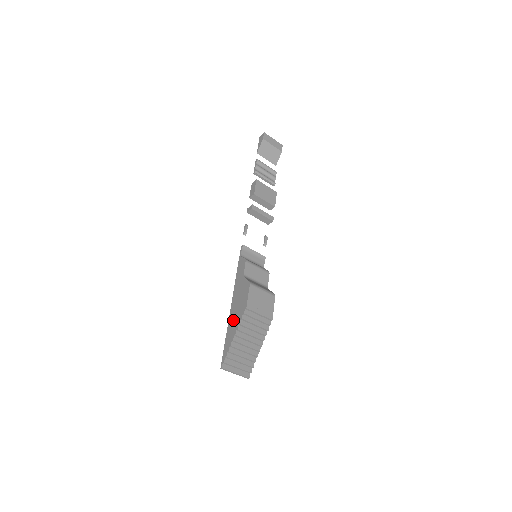
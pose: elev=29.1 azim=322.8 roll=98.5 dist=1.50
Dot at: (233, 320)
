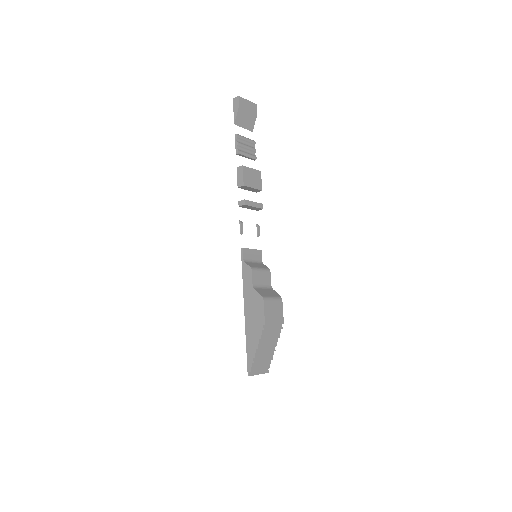
Dot at: (251, 332)
